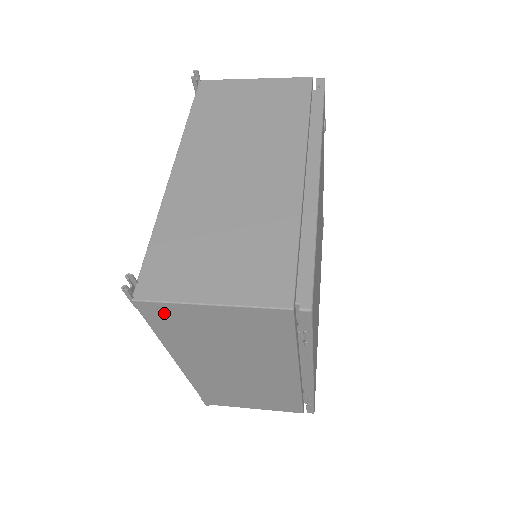
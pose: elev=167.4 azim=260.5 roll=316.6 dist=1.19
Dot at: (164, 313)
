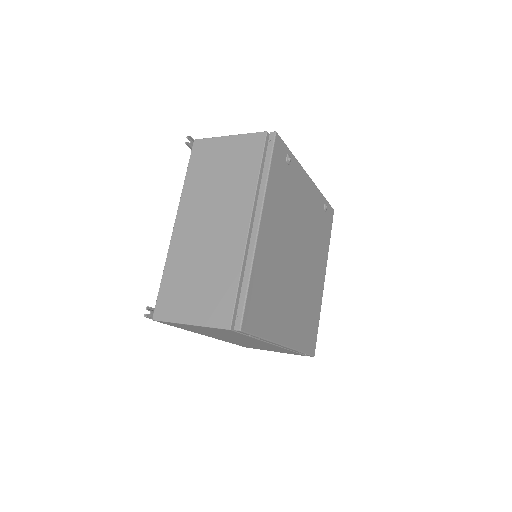
Dot at: (172, 324)
